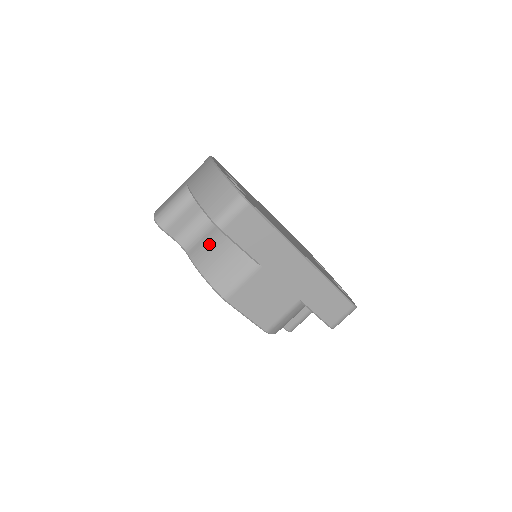
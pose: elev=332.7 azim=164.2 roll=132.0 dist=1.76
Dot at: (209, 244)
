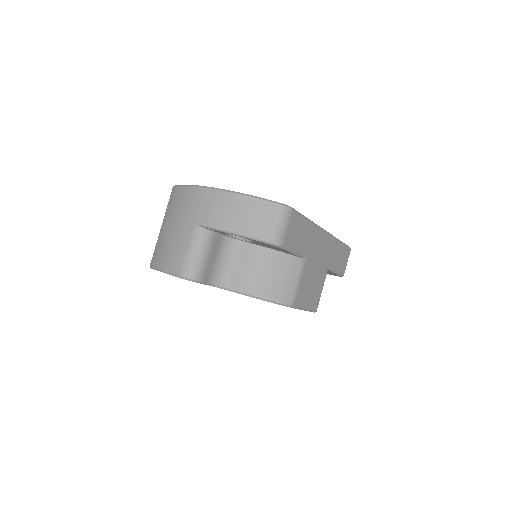
Dot at: (249, 268)
